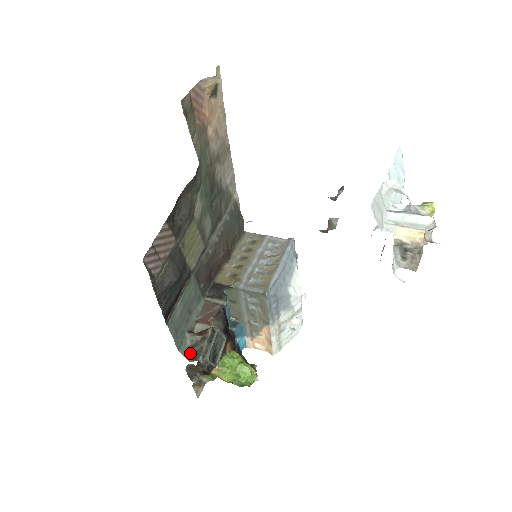
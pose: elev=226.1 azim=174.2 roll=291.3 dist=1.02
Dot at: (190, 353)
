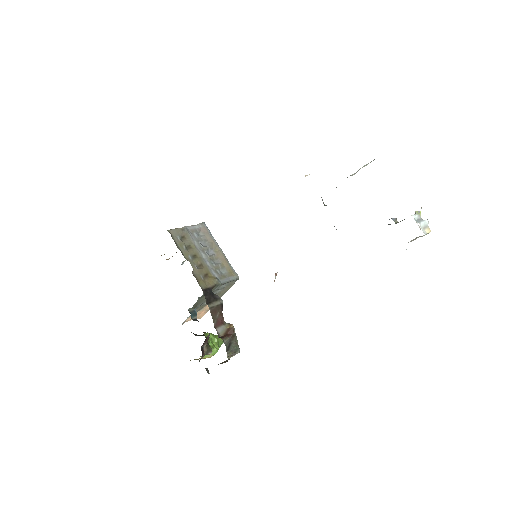
Dot at: (228, 353)
